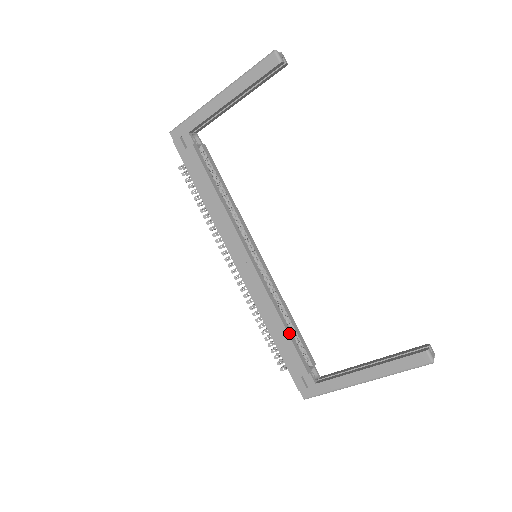
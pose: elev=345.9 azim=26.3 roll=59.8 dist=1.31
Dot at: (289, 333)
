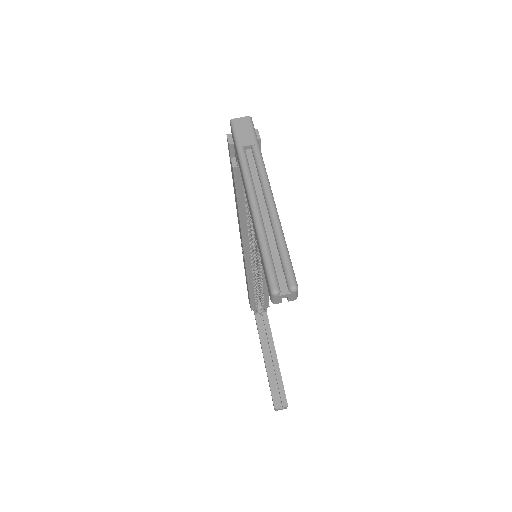
Dot at: (251, 294)
